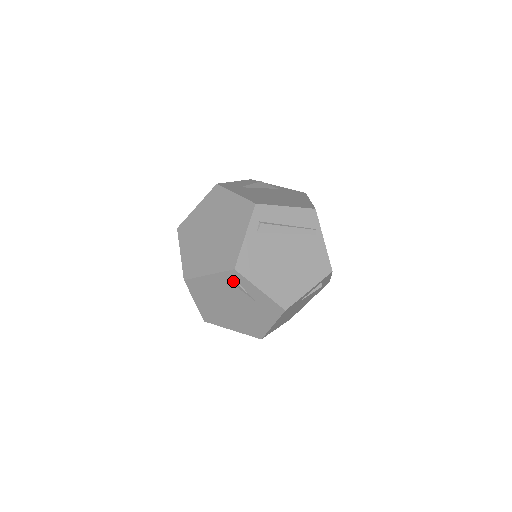
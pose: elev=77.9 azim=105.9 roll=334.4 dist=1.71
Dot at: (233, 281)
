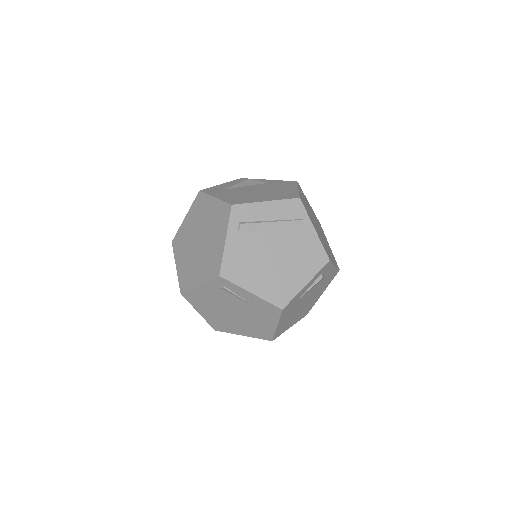
Dot at: (223, 288)
